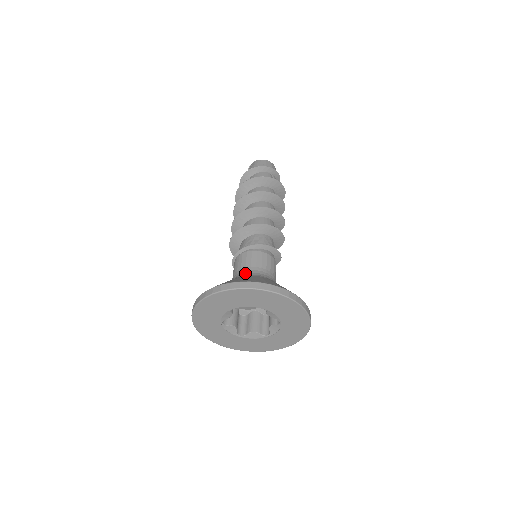
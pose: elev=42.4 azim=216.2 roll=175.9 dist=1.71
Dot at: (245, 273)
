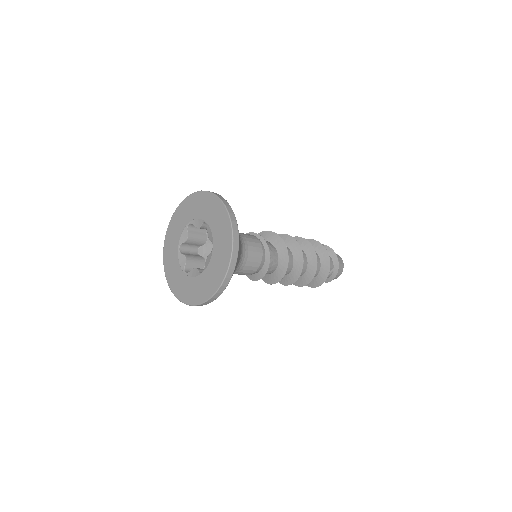
Dot at: (240, 235)
